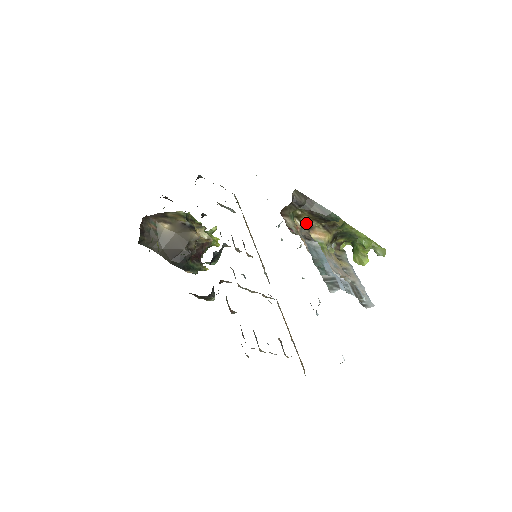
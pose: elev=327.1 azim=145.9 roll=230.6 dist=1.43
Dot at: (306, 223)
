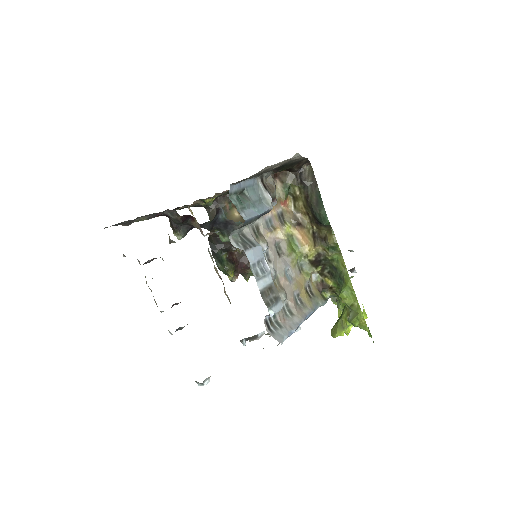
Dot at: (299, 215)
